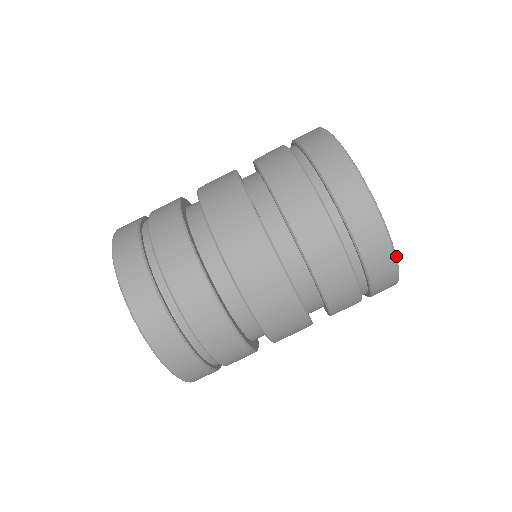
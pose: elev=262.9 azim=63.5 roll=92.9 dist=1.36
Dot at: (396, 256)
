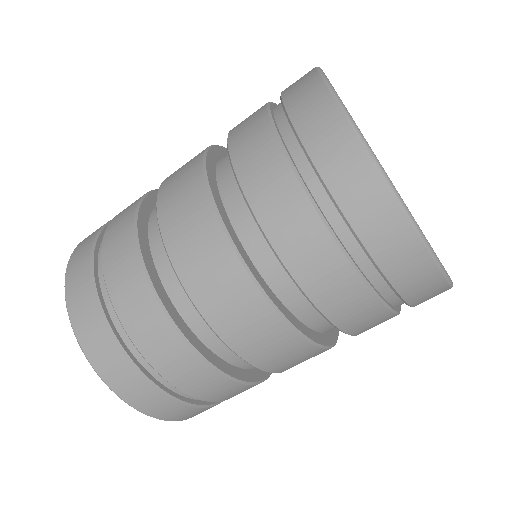
Dot at: (401, 199)
